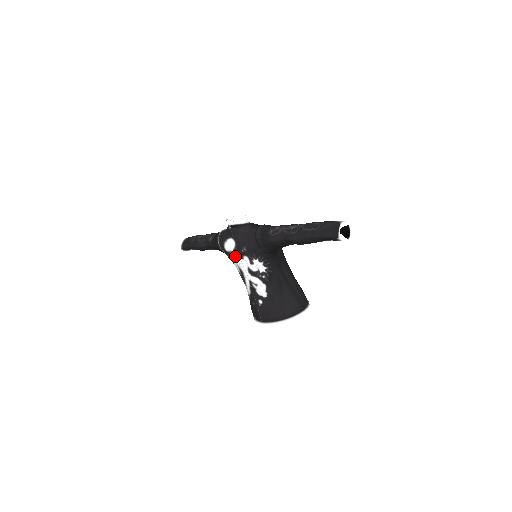
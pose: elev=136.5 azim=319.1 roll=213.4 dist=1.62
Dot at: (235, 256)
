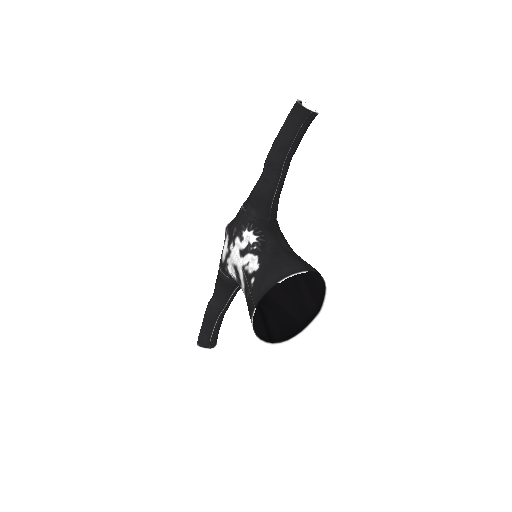
Dot at: (229, 254)
